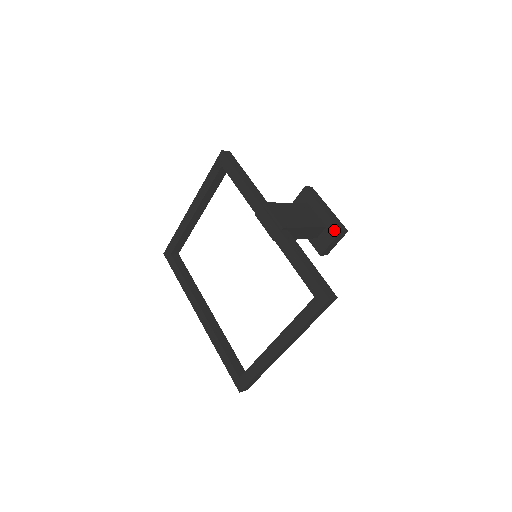
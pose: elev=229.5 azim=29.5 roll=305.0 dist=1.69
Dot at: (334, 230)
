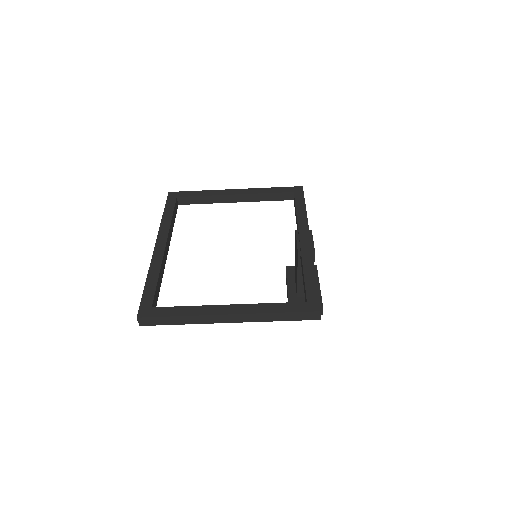
Dot at: occluded
